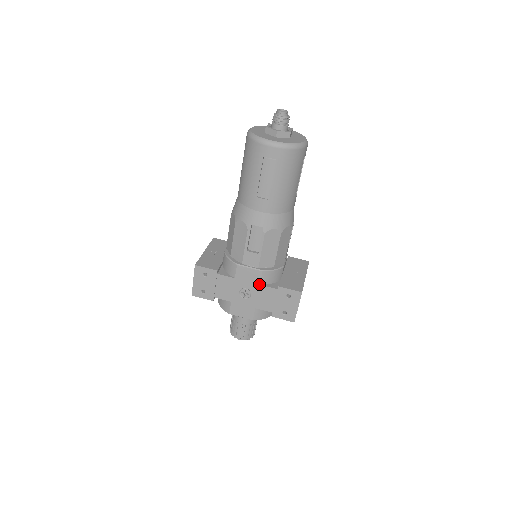
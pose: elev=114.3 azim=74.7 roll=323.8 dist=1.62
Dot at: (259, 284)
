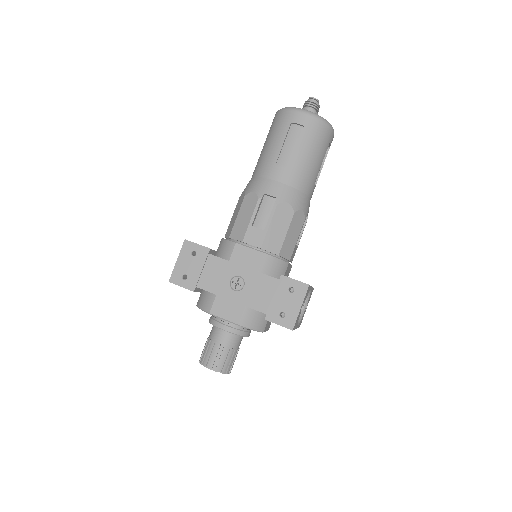
Dot at: (257, 271)
